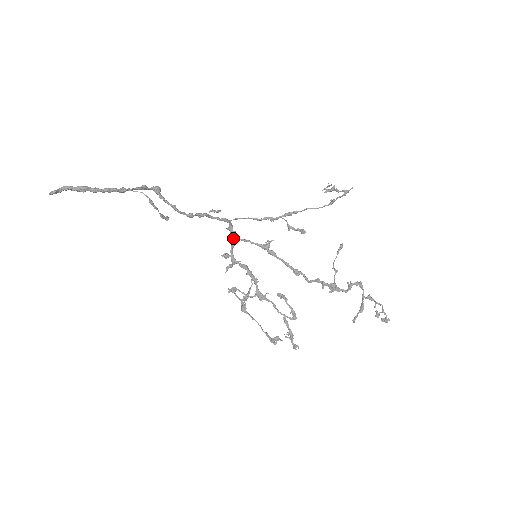
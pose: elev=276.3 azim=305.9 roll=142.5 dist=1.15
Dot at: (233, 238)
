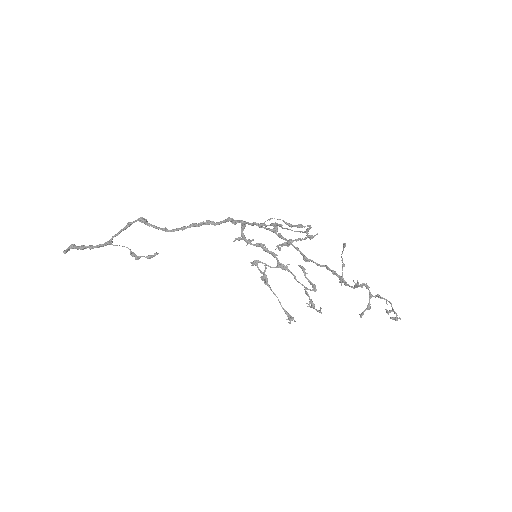
Dot at: occluded
